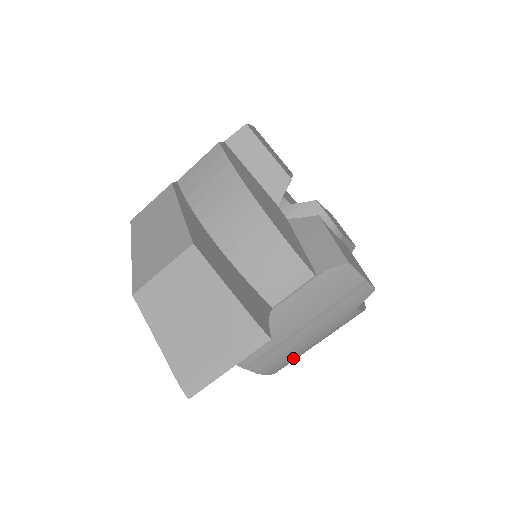
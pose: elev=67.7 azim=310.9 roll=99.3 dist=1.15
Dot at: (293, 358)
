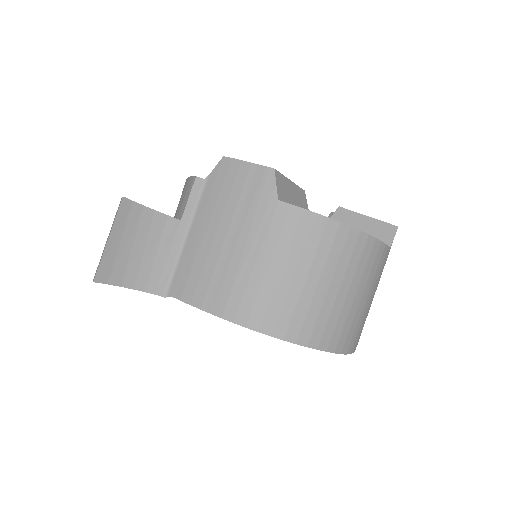
Dot at: (263, 297)
